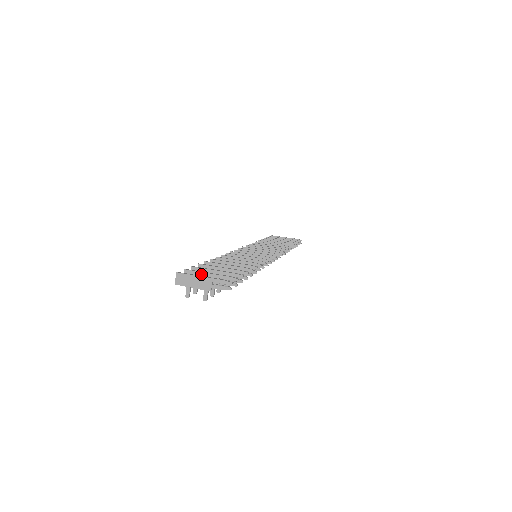
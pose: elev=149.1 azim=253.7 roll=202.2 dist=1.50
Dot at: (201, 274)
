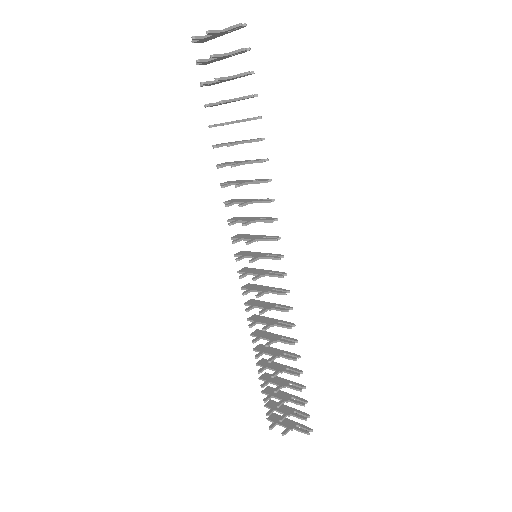
Dot at: occluded
